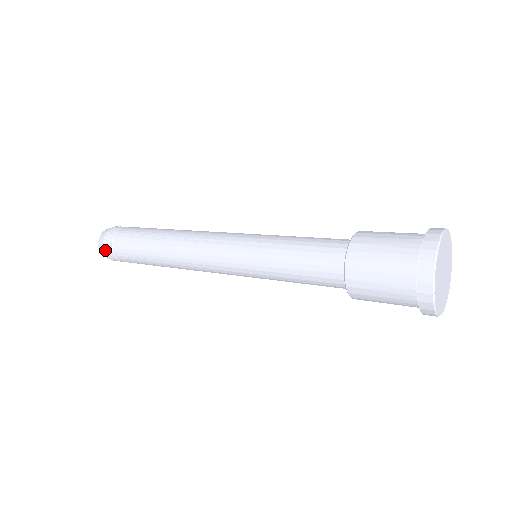
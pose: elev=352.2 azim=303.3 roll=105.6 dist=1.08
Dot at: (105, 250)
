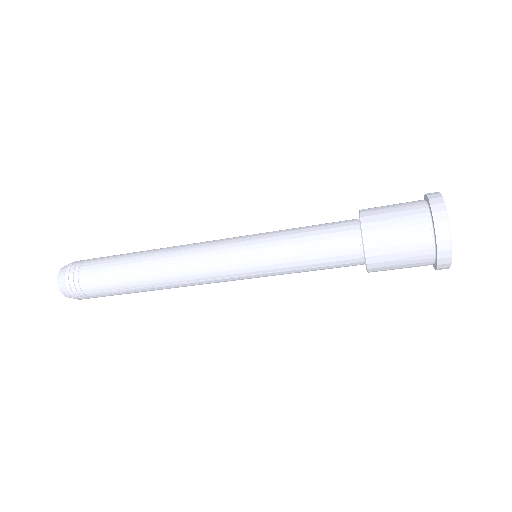
Dot at: (68, 271)
